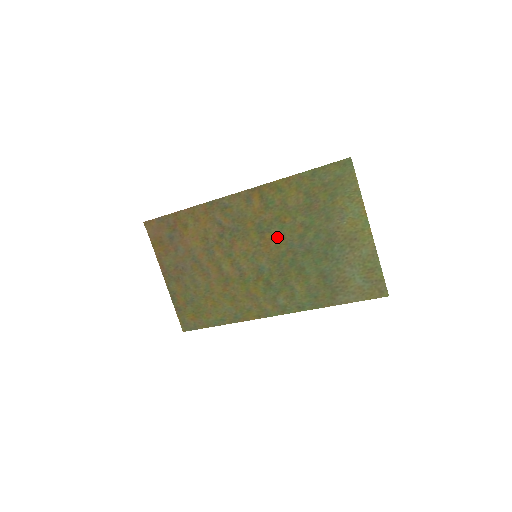
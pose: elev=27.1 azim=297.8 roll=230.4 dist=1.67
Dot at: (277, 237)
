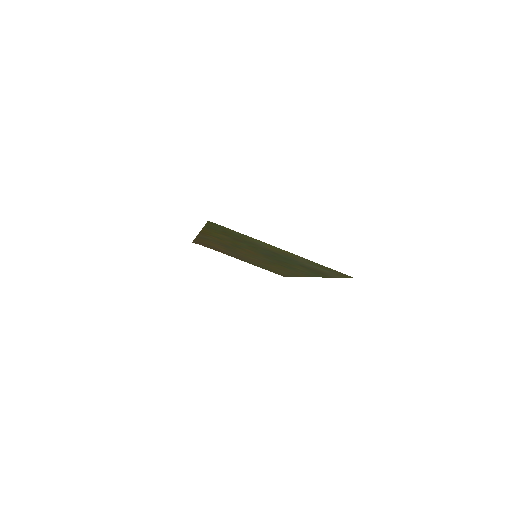
Dot at: (249, 250)
